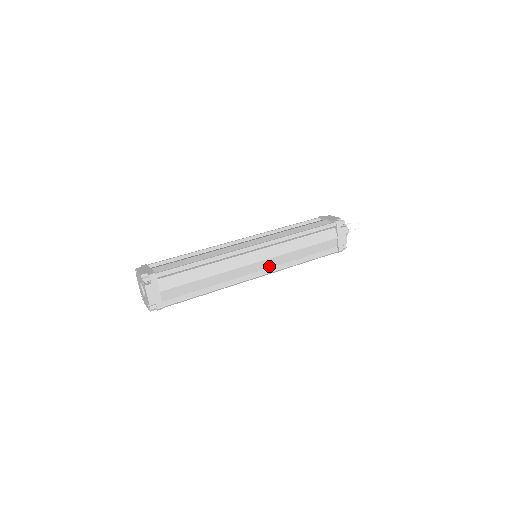
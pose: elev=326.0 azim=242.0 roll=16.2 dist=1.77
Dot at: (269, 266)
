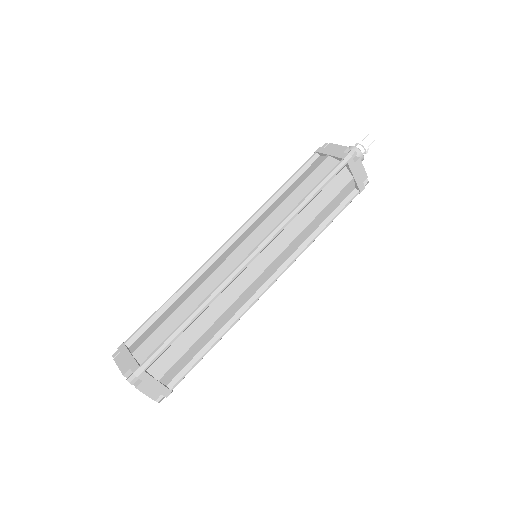
Dot at: (279, 265)
